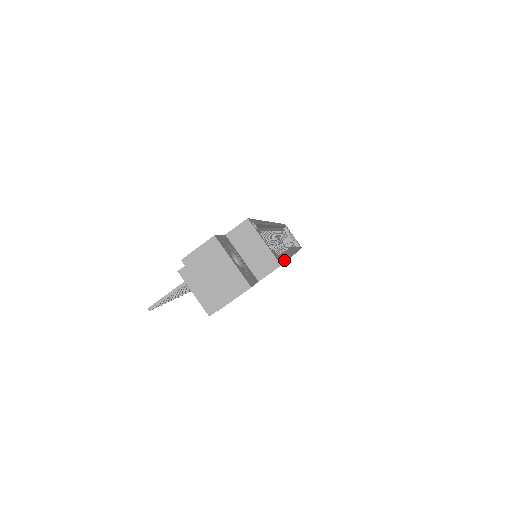
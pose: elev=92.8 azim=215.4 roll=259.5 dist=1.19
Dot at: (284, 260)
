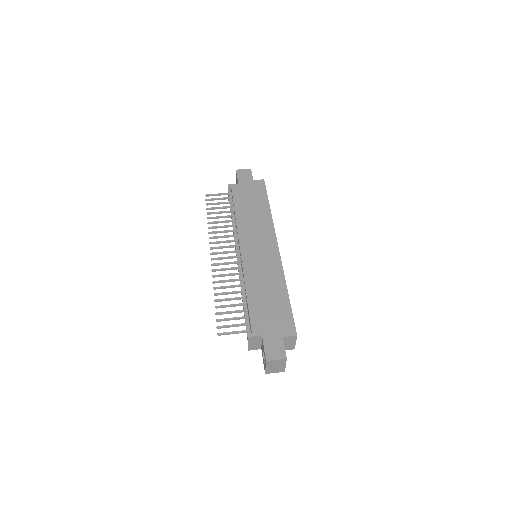
Dot at: occluded
